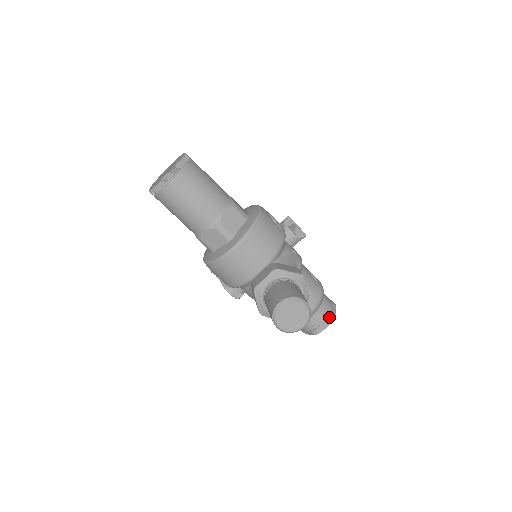
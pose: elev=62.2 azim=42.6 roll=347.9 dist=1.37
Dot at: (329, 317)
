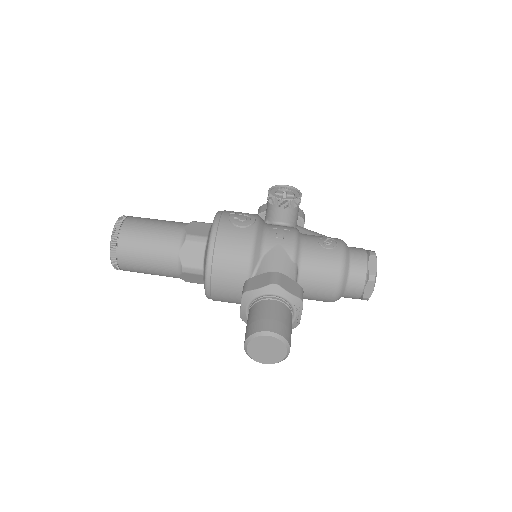
Dot at: (368, 278)
